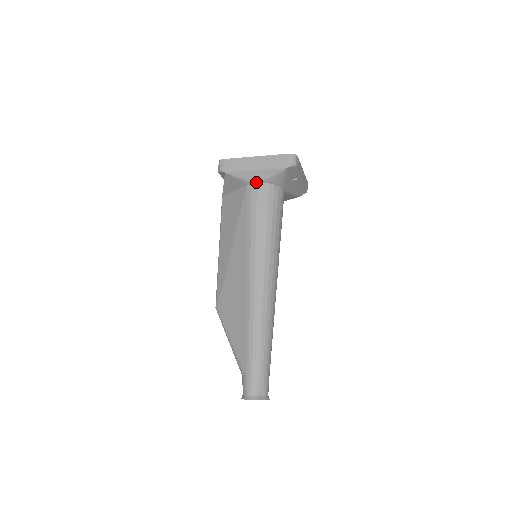
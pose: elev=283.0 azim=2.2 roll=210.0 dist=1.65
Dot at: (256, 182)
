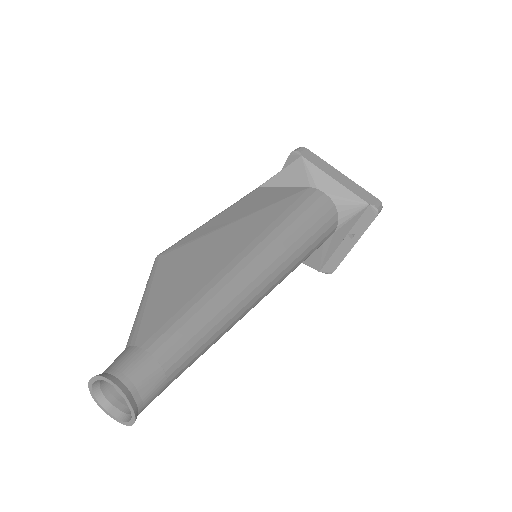
Dot at: (324, 191)
